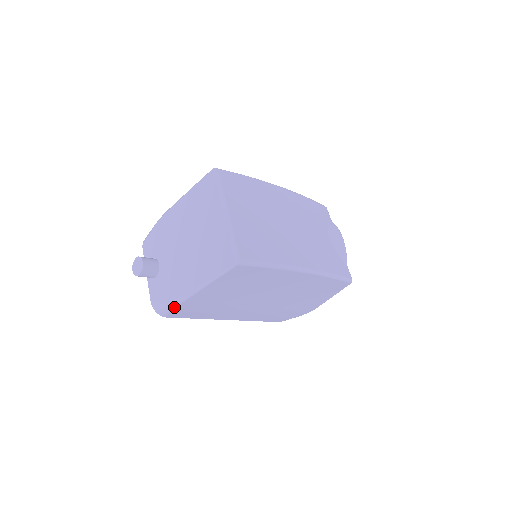
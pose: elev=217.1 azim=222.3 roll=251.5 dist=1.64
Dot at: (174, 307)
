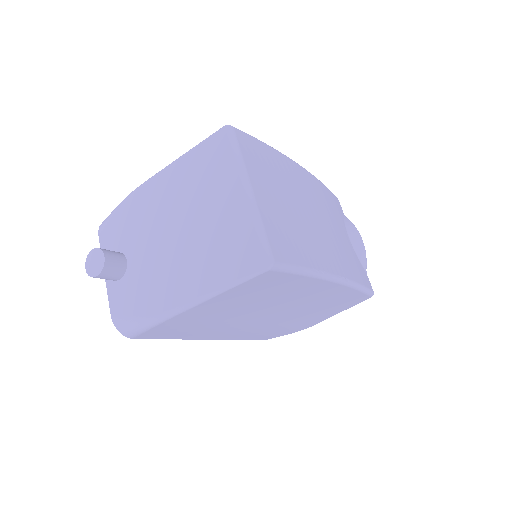
Dot at: (151, 326)
